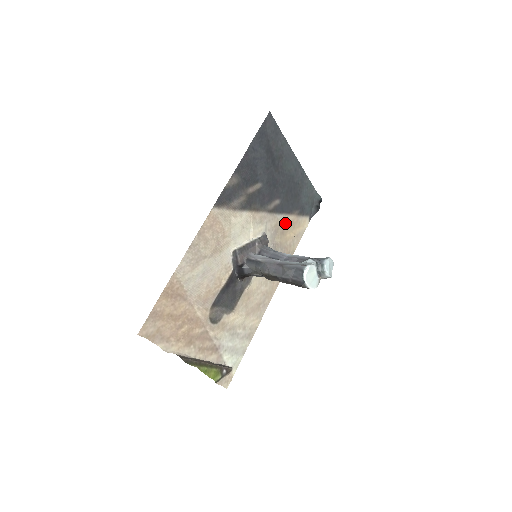
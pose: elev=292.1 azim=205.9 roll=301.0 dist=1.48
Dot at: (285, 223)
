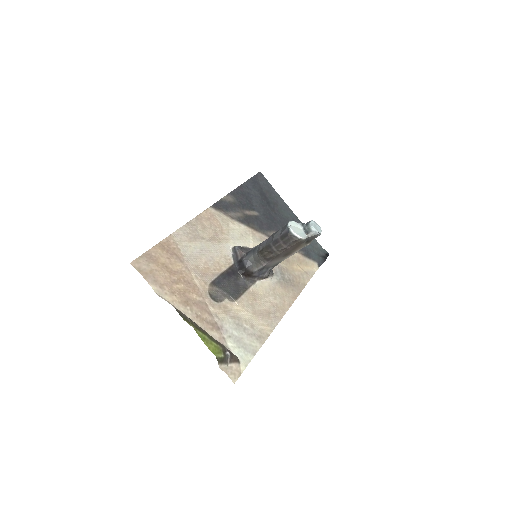
Dot at: occluded
